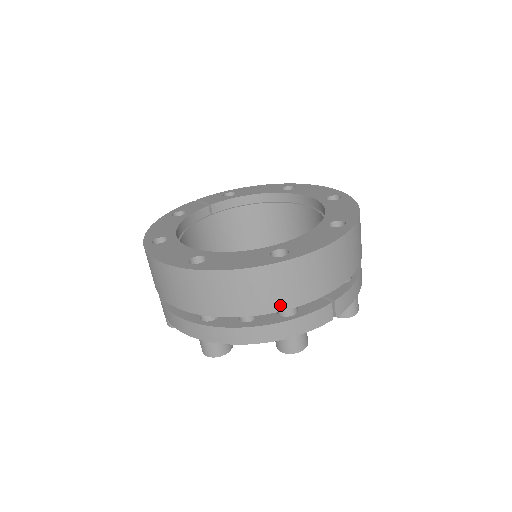
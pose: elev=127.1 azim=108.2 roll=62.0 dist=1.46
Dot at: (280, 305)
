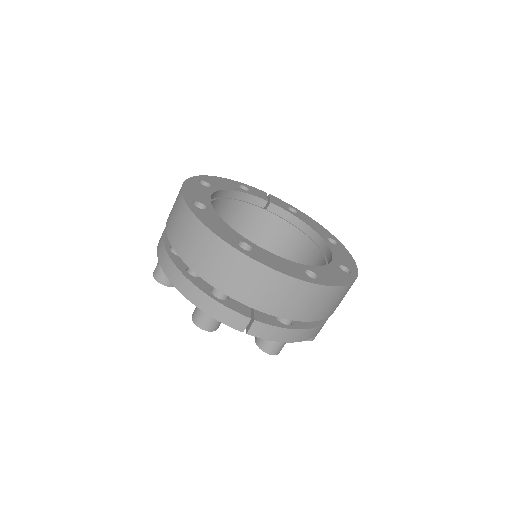
Dot at: (213, 279)
